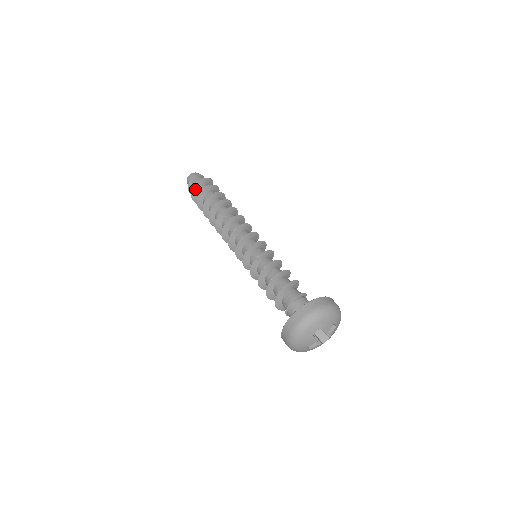
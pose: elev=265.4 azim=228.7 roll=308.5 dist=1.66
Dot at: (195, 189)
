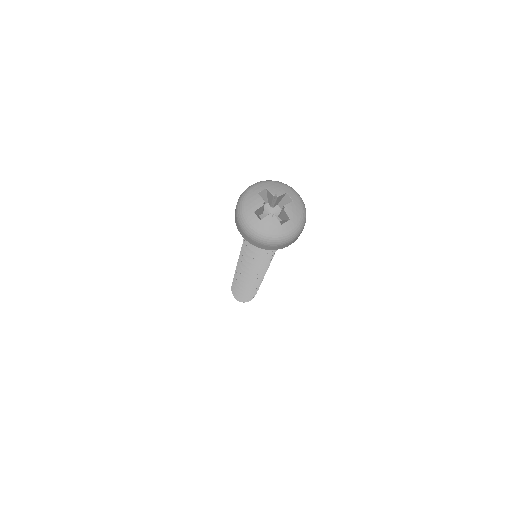
Dot at: occluded
